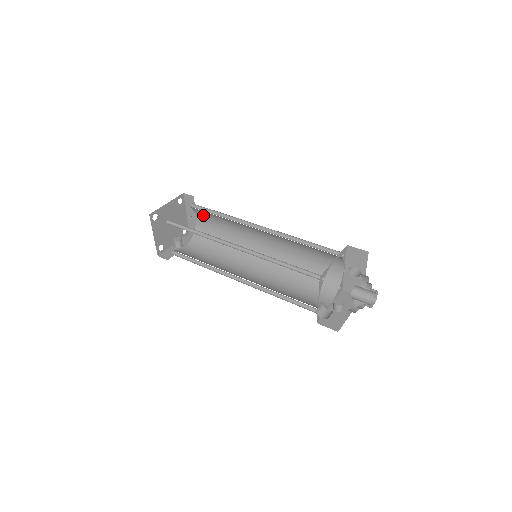
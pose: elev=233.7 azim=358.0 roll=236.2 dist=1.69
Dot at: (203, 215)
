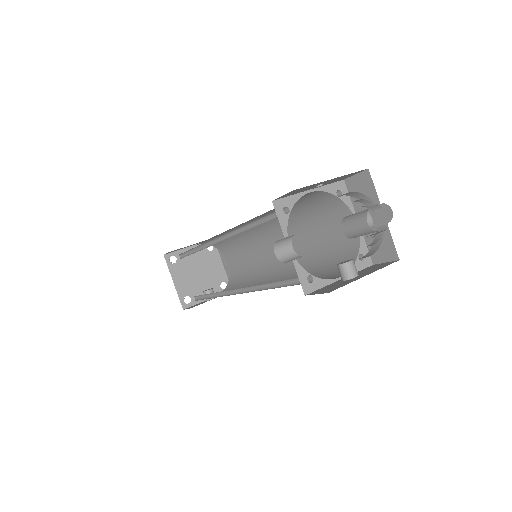
Dot at: (230, 253)
